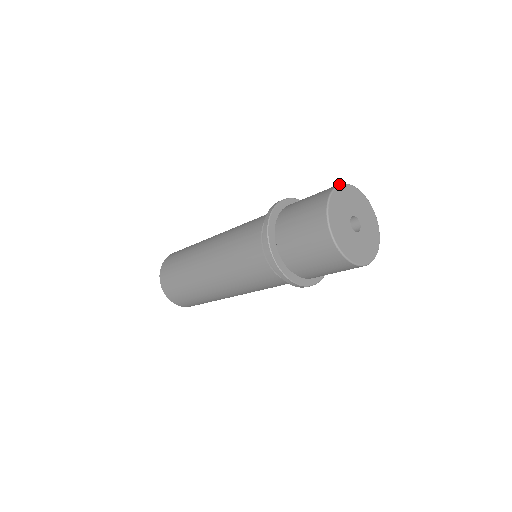
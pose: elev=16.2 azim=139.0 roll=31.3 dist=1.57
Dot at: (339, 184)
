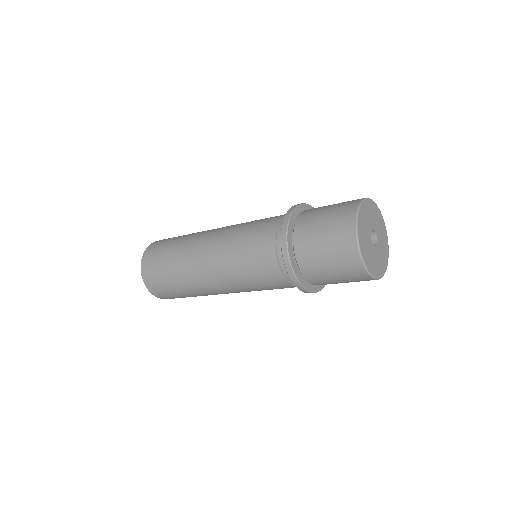
Dot at: (359, 205)
